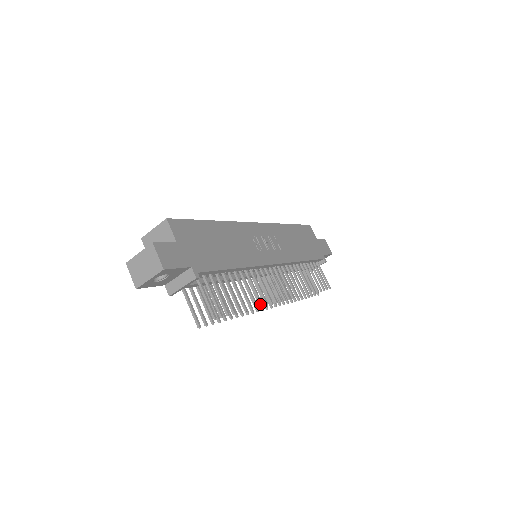
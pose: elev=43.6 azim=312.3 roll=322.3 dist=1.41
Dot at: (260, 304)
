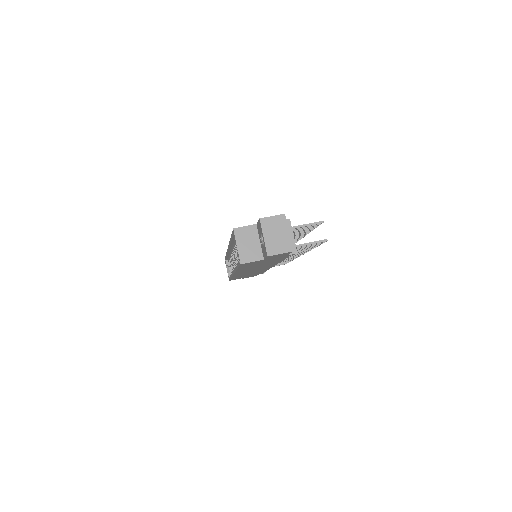
Dot at: occluded
